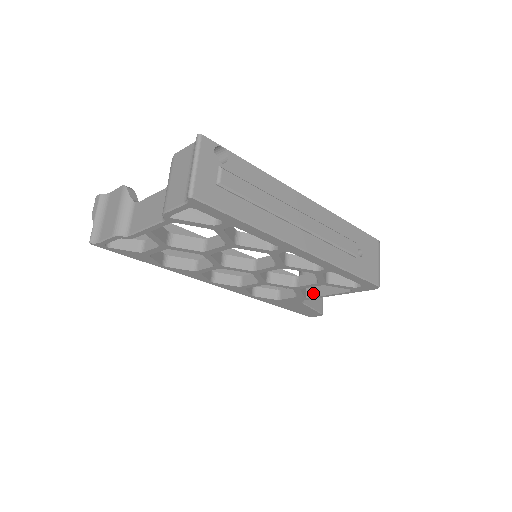
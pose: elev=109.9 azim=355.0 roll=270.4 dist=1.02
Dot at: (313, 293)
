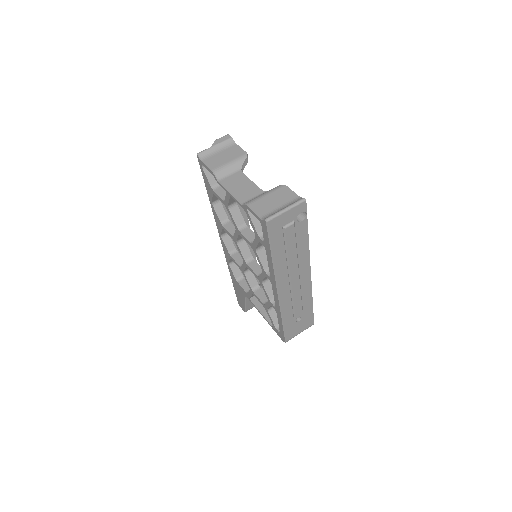
Dot at: (256, 302)
